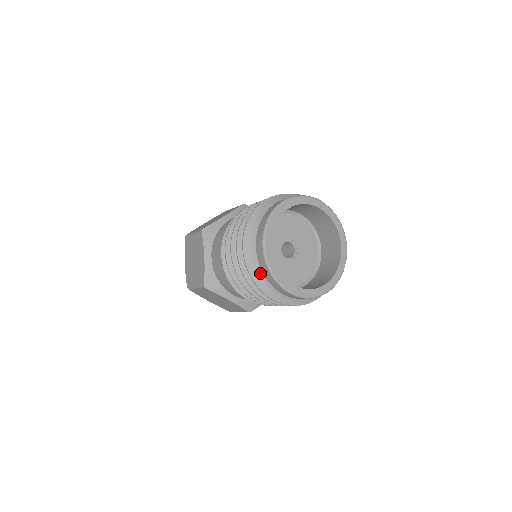
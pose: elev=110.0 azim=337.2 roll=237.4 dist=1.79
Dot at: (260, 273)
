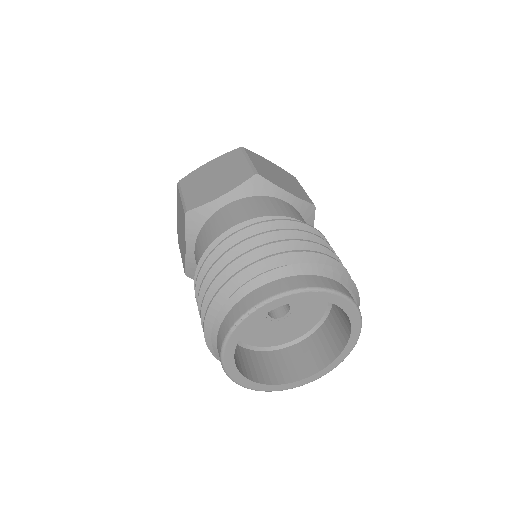
Dot at: occluded
